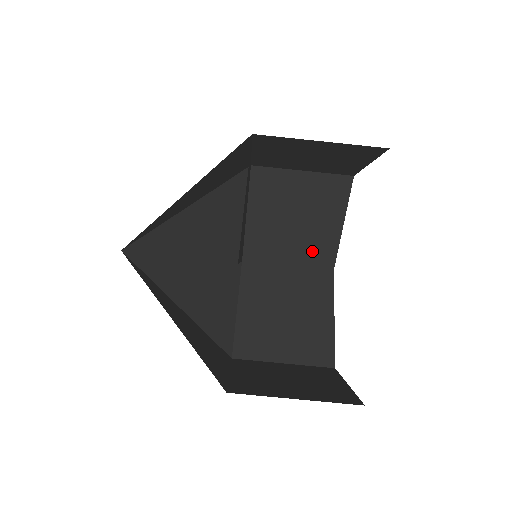
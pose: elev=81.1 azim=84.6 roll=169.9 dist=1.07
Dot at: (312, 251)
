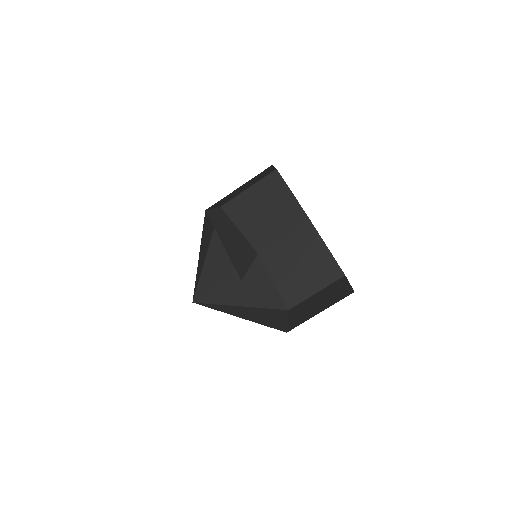
Dot at: (290, 220)
